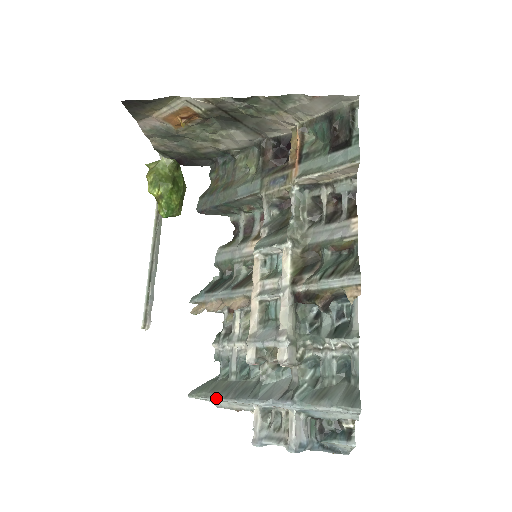
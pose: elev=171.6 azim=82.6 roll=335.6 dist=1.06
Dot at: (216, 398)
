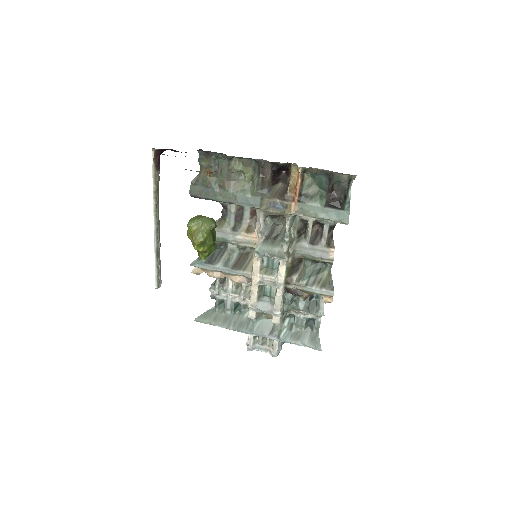
Dot at: (220, 326)
